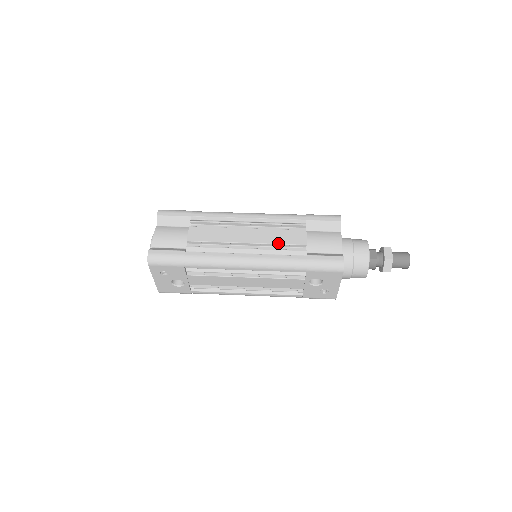
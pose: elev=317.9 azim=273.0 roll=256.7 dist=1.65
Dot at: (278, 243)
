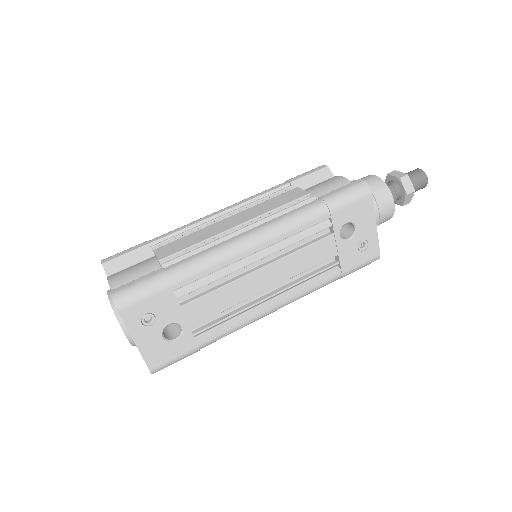
Dot at: (276, 207)
